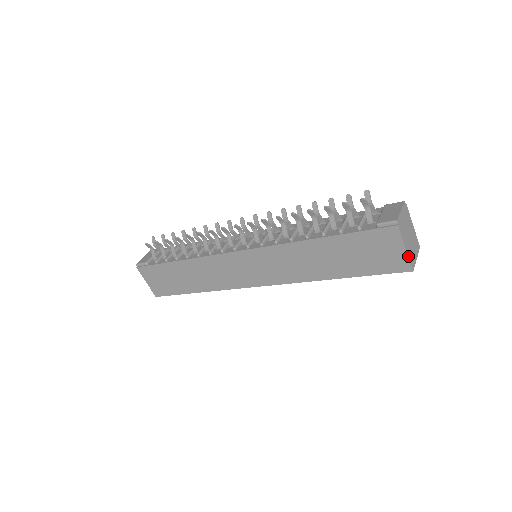
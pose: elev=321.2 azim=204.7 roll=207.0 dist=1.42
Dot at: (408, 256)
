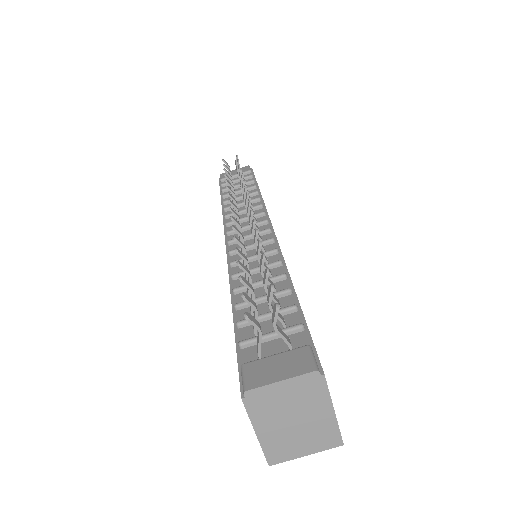
Dot at: (261, 444)
